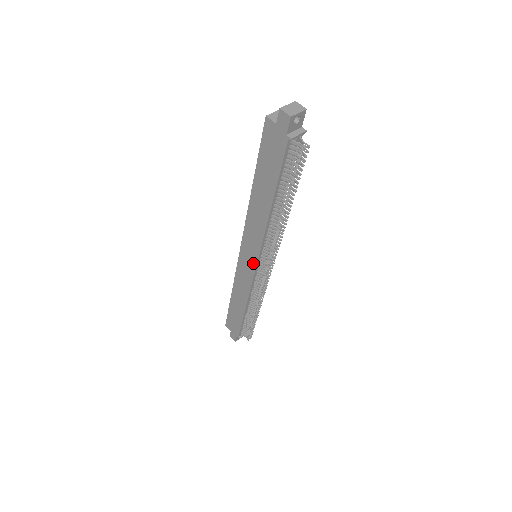
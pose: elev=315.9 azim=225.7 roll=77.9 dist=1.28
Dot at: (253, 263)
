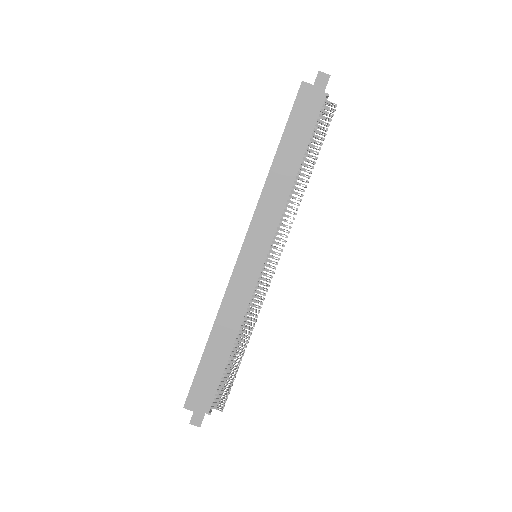
Dot at: (260, 259)
